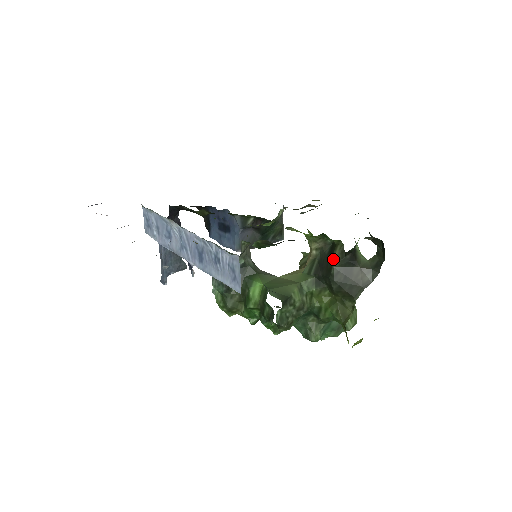
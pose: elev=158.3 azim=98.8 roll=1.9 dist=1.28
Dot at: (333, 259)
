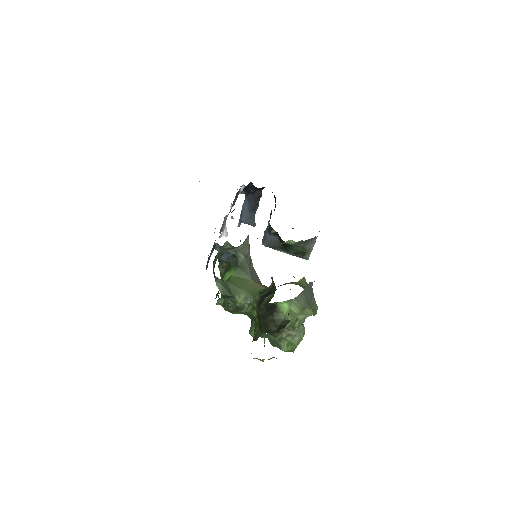
Dot at: (264, 298)
